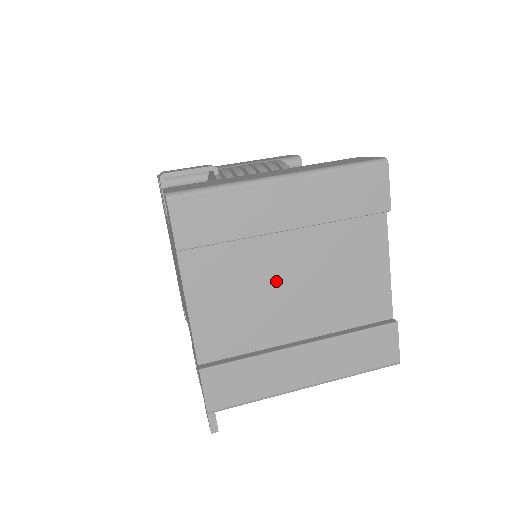
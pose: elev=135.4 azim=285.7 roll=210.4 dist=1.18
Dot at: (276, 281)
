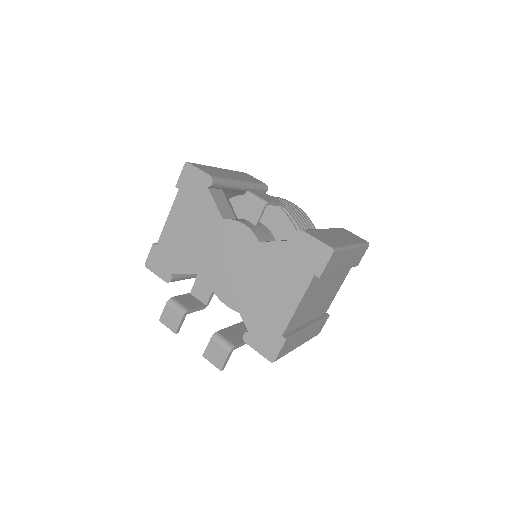
Dot at: (320, 293)
